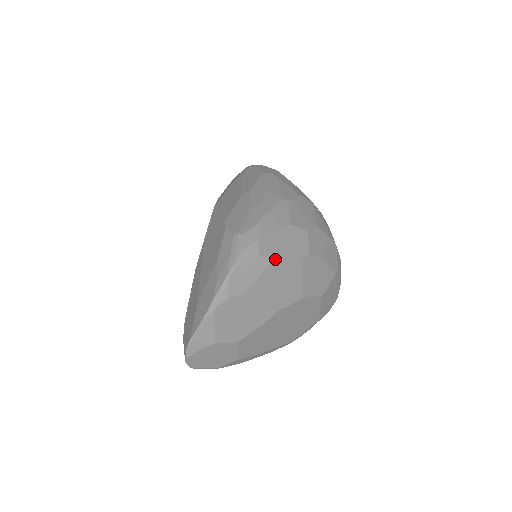
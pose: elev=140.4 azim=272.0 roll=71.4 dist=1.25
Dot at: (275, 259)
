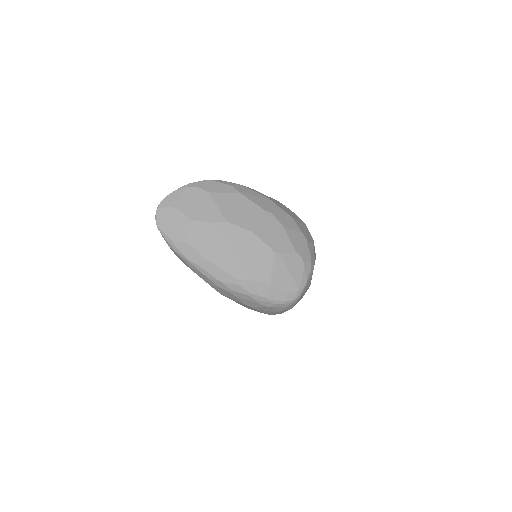
Dot at: (242, 194)
